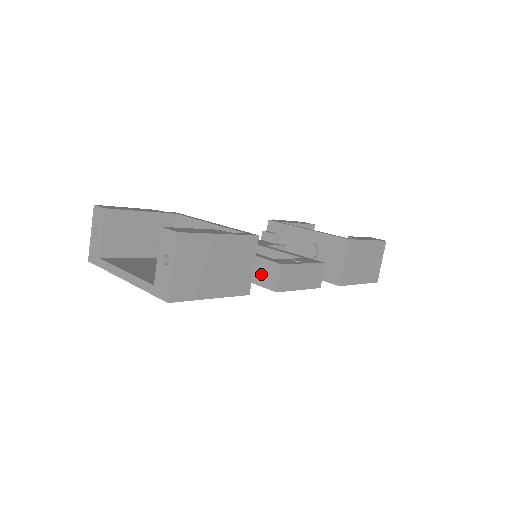
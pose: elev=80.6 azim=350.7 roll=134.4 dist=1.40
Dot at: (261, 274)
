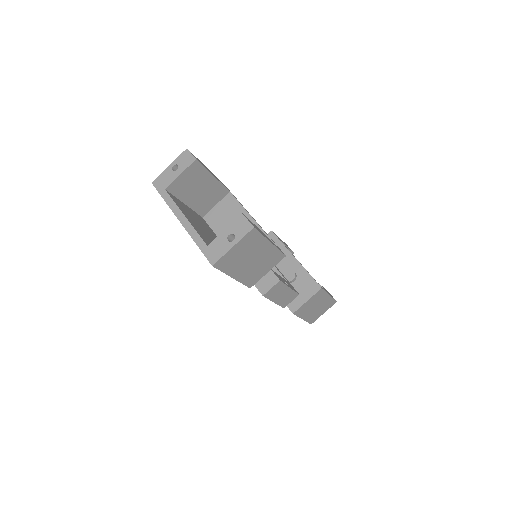
Dot at: occluded
